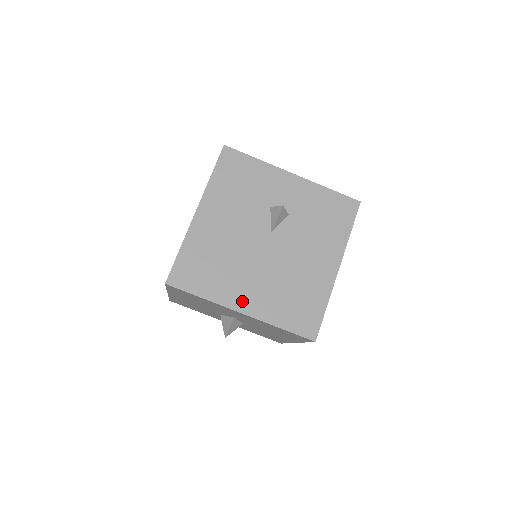
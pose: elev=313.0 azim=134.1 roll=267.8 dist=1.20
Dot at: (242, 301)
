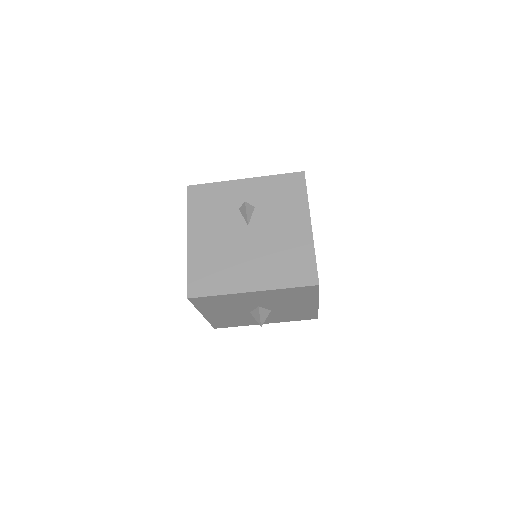
Dot at: (249, 283)
